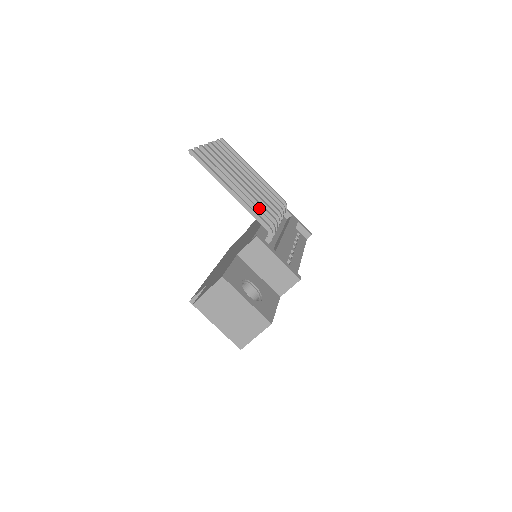
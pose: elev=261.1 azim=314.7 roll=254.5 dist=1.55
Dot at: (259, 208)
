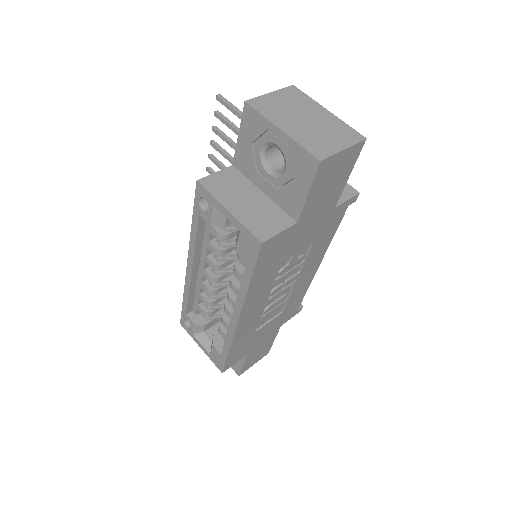
Dot at: occluded
